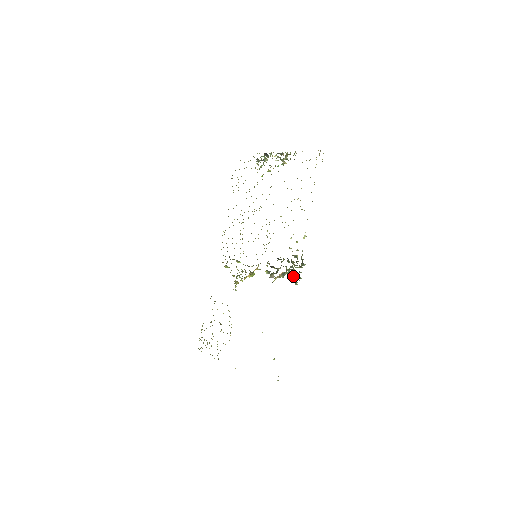
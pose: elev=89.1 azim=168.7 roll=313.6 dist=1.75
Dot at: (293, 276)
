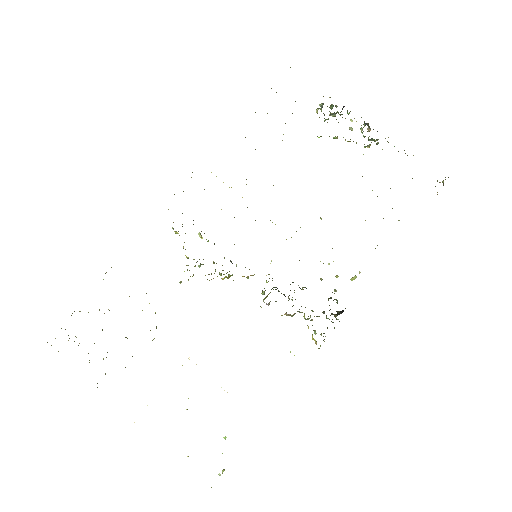
Dot at: occluded
